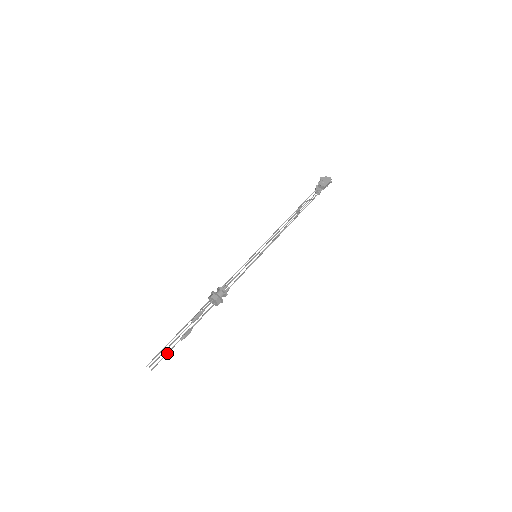
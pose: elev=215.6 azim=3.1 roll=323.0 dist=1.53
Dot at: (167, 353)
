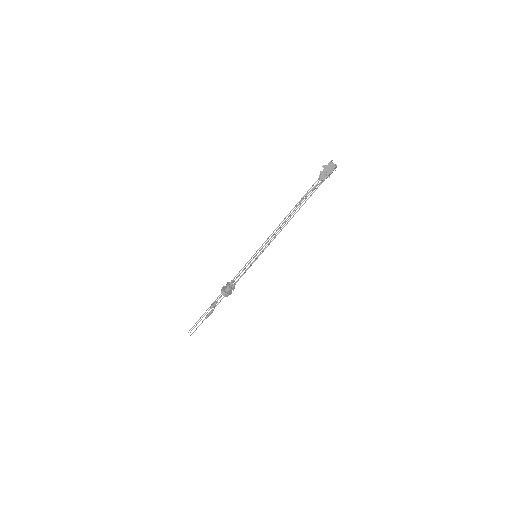
Dot at: occluded
